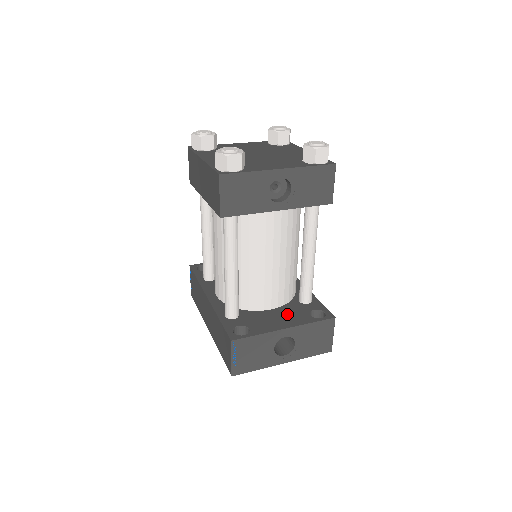
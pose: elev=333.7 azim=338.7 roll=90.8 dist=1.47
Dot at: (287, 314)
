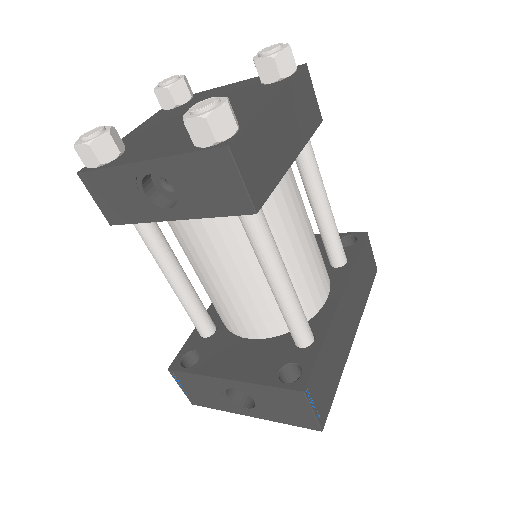
Dot at: (256, 355)
